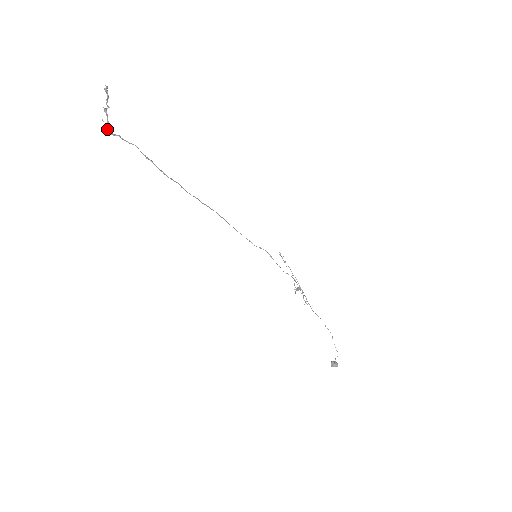
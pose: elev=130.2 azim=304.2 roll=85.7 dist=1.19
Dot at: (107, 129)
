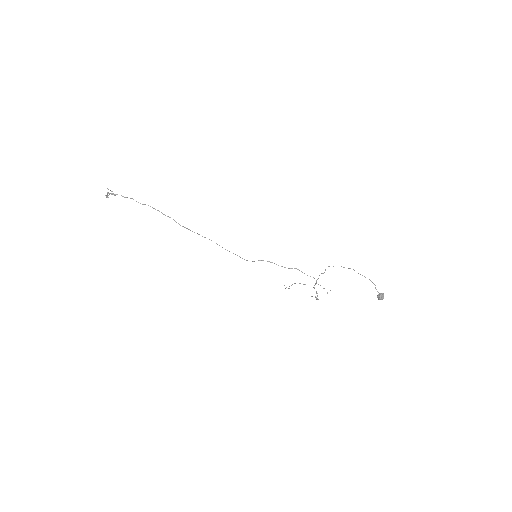
Dot at: (112, 194)
